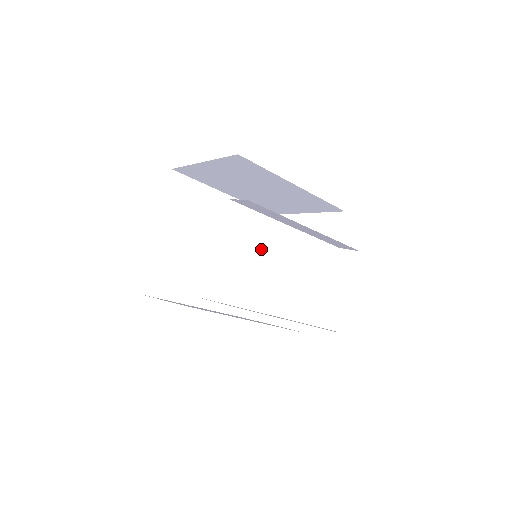
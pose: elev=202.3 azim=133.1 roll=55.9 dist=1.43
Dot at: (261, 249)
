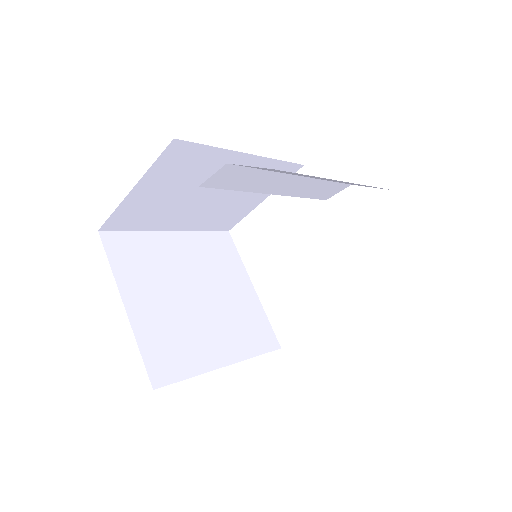
Dot at: (242, 270)
